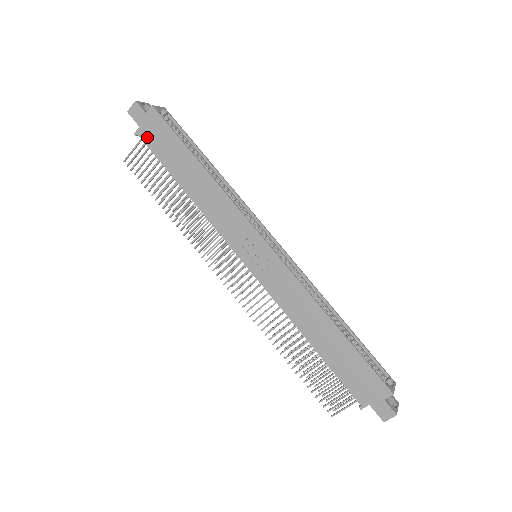
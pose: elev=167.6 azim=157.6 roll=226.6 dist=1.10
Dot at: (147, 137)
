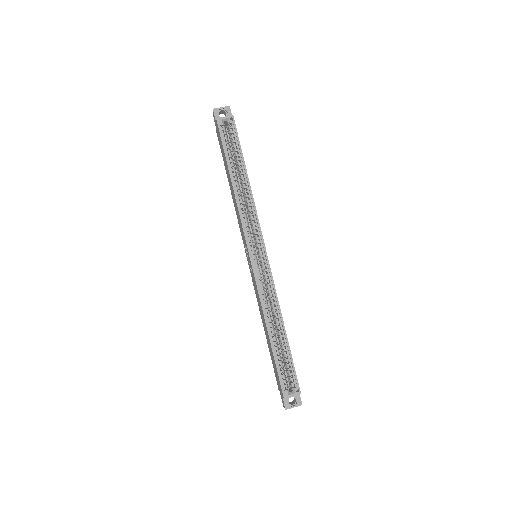
Dot at: (218, 138)
